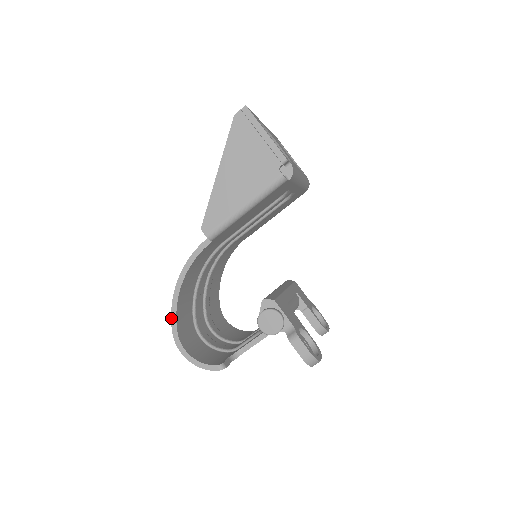
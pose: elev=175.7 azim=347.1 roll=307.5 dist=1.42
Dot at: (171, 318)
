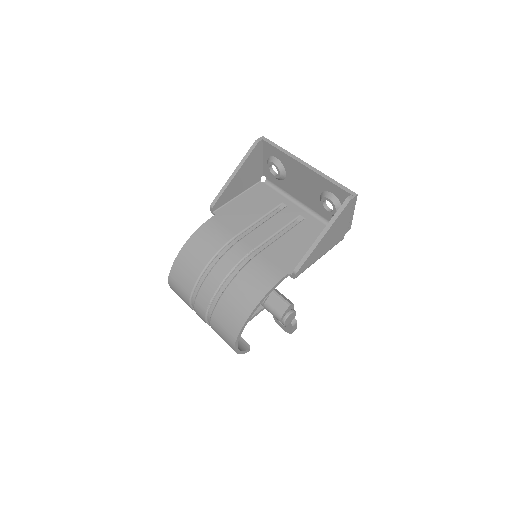
Dot at: (241, 330)
